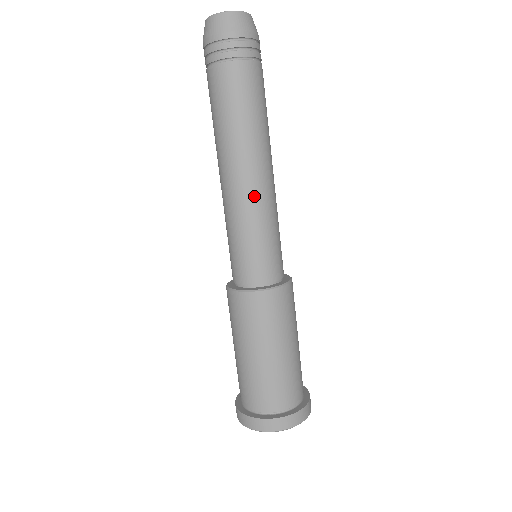
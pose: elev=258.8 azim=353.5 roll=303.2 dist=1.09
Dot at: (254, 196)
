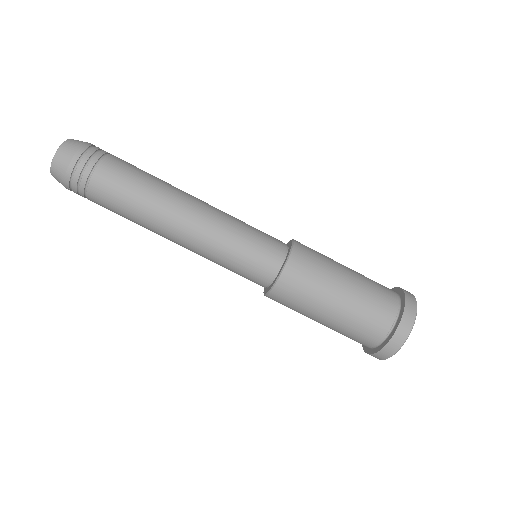
Dot at: (202, 231)
